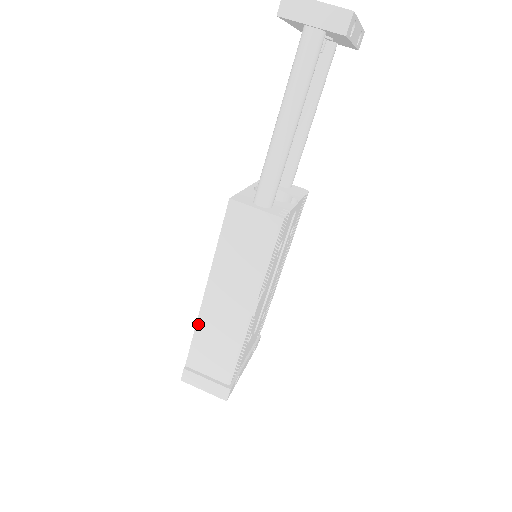
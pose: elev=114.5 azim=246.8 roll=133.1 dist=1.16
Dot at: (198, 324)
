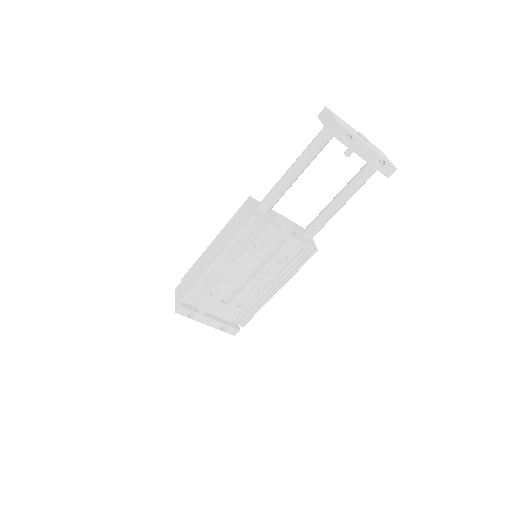
Dot at: (199, 258)
